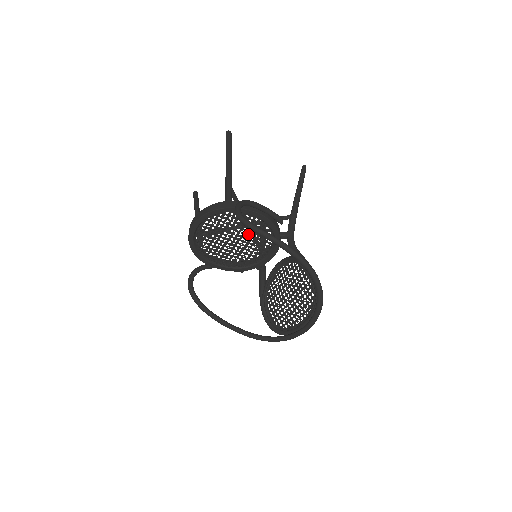
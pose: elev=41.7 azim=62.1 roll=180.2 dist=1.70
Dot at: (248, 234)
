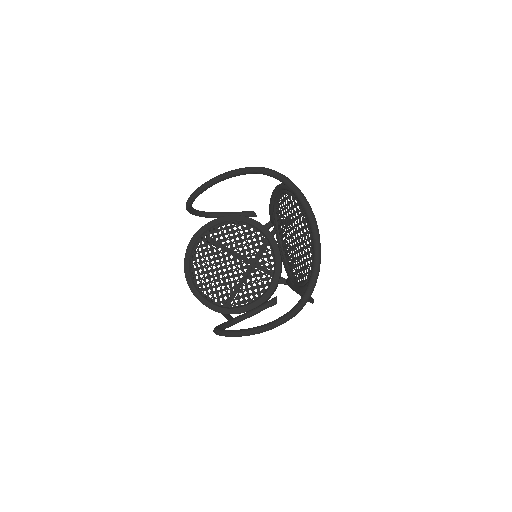
Dot at: (236, 246)
